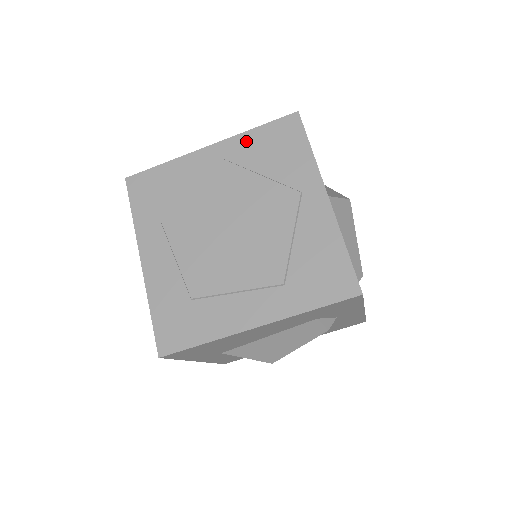
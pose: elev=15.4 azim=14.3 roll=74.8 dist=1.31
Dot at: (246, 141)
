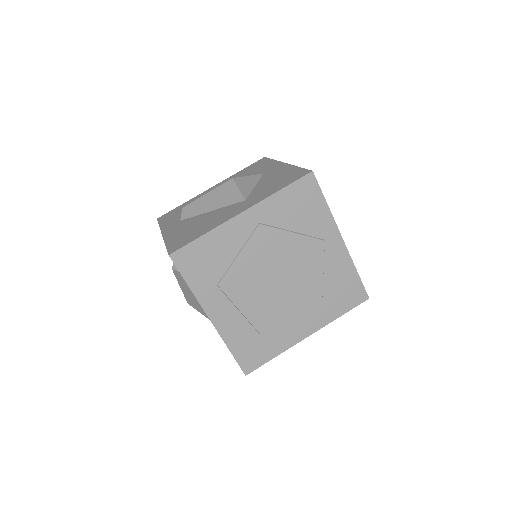
Dot at: (274, 204)
